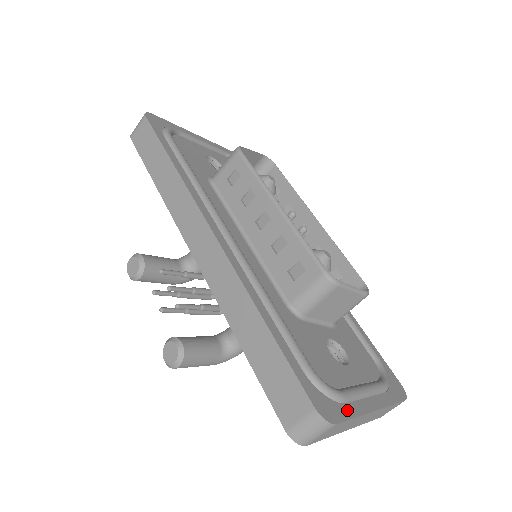
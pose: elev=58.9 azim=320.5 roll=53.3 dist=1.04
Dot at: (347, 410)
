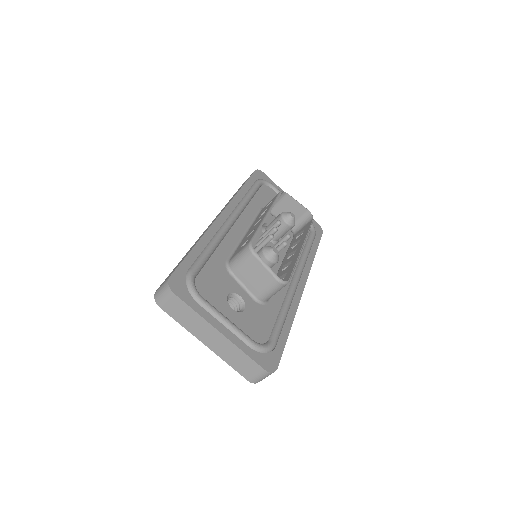
Dot at: (193, 304)
